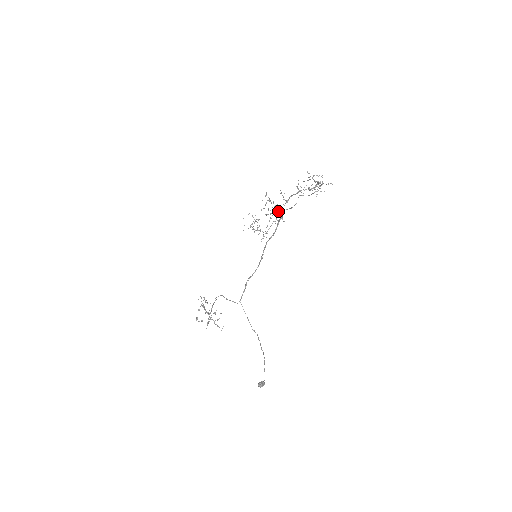
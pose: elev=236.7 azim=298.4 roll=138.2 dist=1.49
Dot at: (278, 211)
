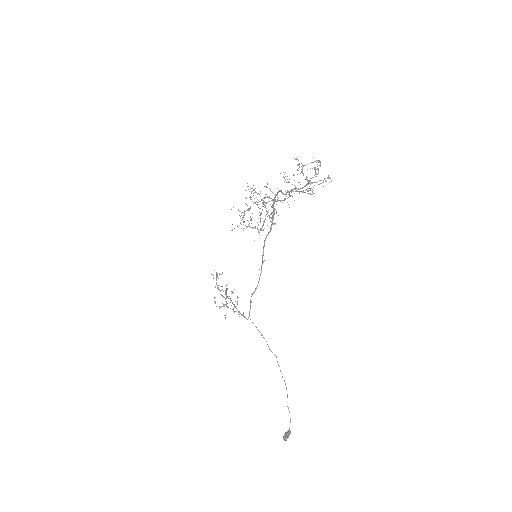
Dot at: (267, 212)
